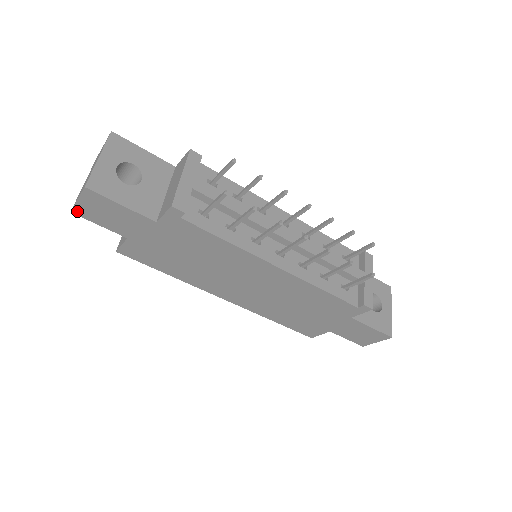
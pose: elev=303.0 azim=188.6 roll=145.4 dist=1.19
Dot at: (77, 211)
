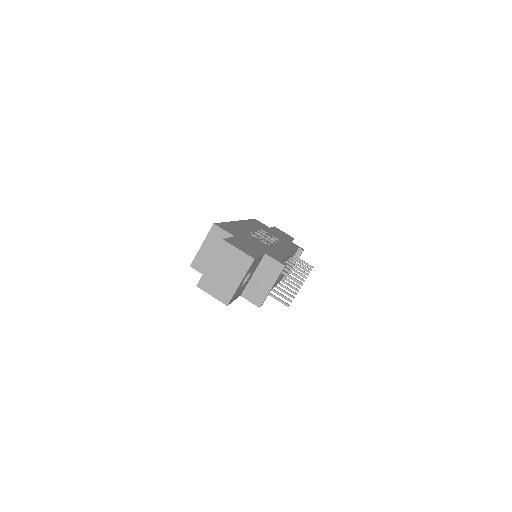
Dot at: (201, 288)
